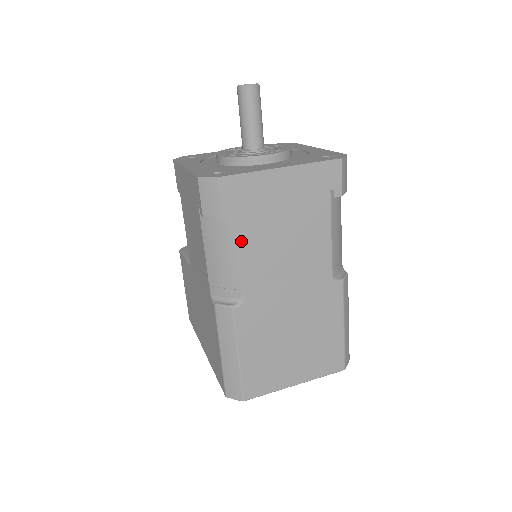
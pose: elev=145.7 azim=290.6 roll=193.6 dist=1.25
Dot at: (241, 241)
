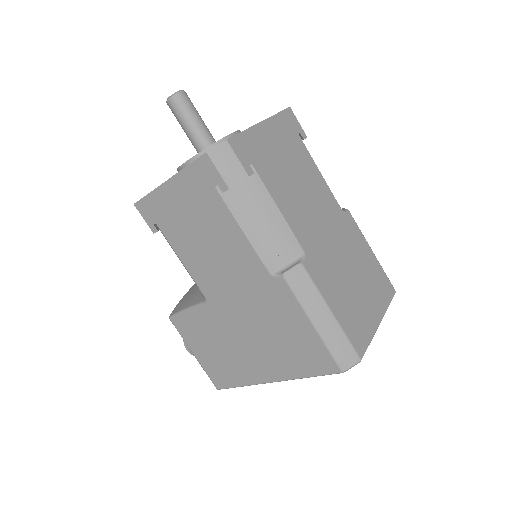
Dot at: (272, 195)
